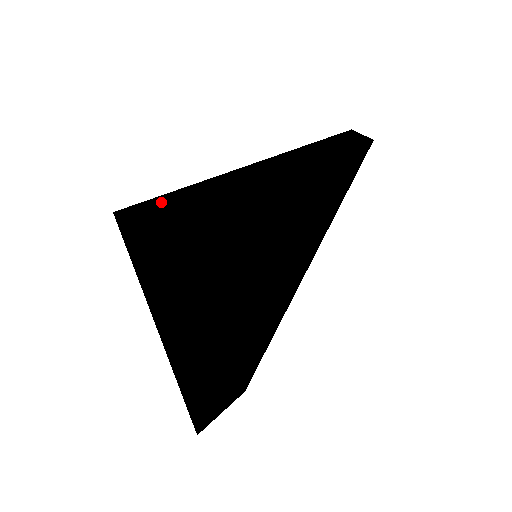
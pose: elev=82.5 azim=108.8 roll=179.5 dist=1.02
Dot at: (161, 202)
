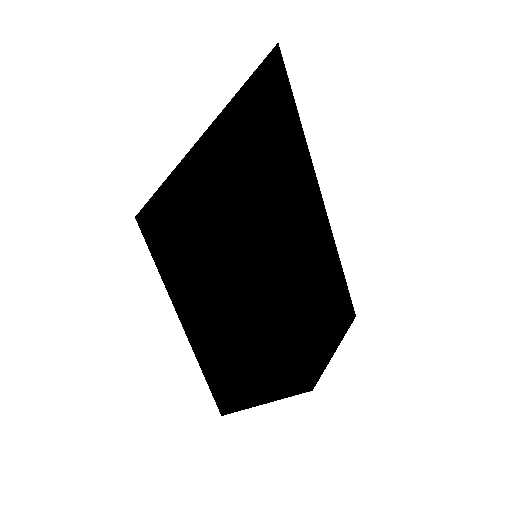
Dot at: (247, 399)
